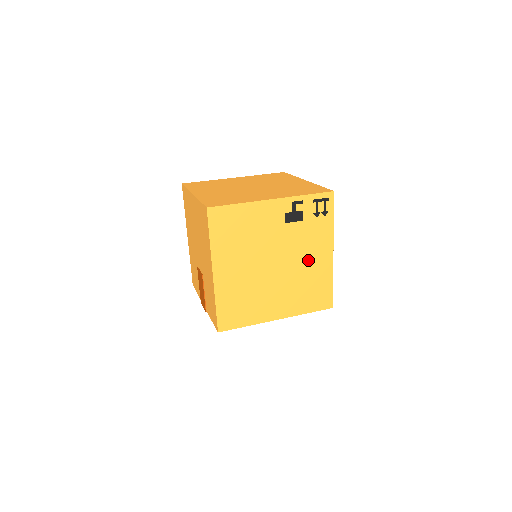
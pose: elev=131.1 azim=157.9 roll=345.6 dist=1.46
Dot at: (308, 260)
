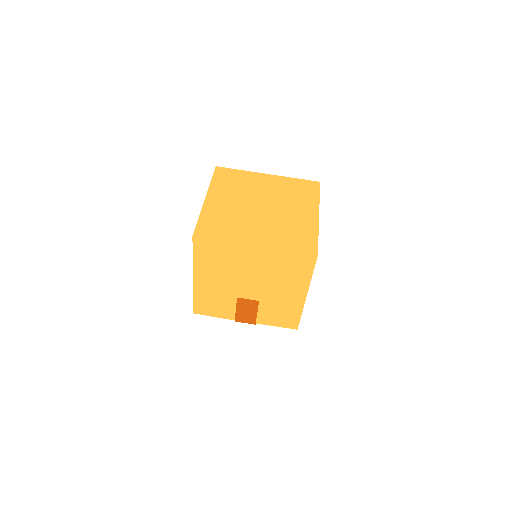
Dot at: occluded
